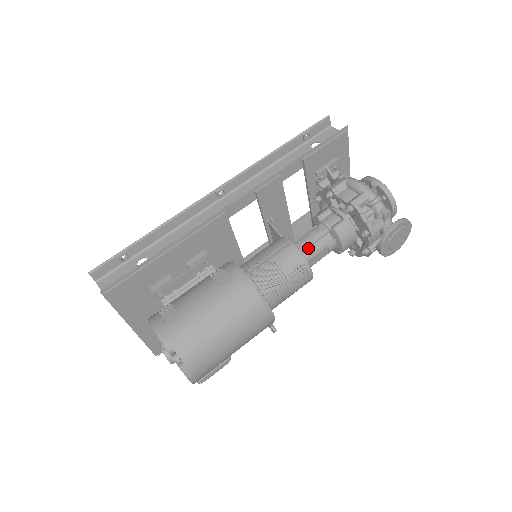
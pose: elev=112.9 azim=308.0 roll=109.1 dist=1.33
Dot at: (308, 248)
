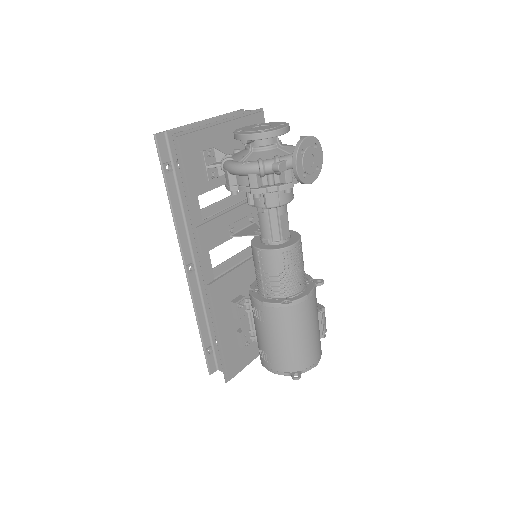
Dot at: (272, 234)
